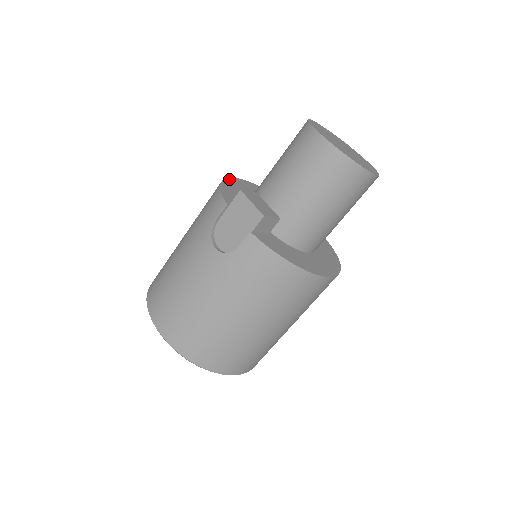
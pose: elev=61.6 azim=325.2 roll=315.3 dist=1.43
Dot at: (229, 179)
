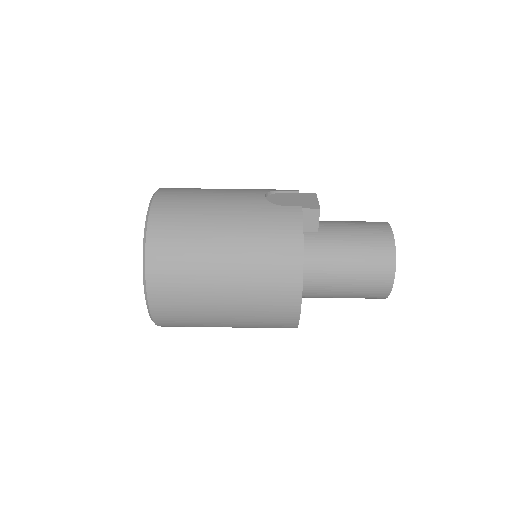
Dot at: occluded
